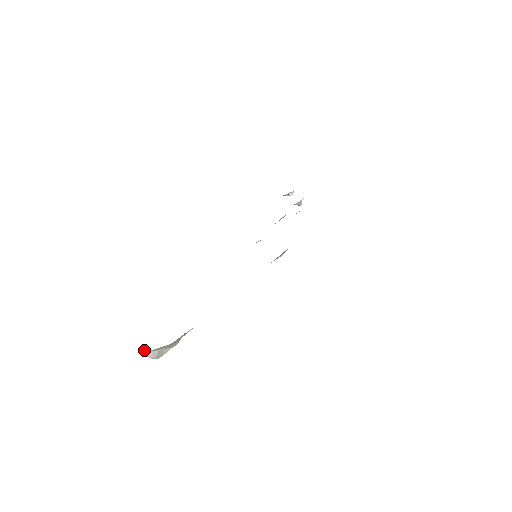
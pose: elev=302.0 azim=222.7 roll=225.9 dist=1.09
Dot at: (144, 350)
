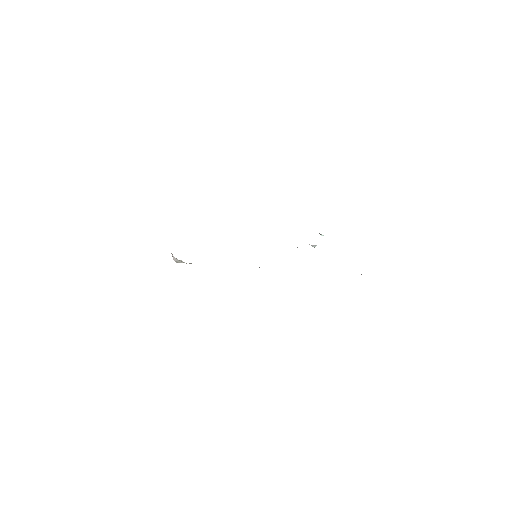
Dot at: (172, 254)
